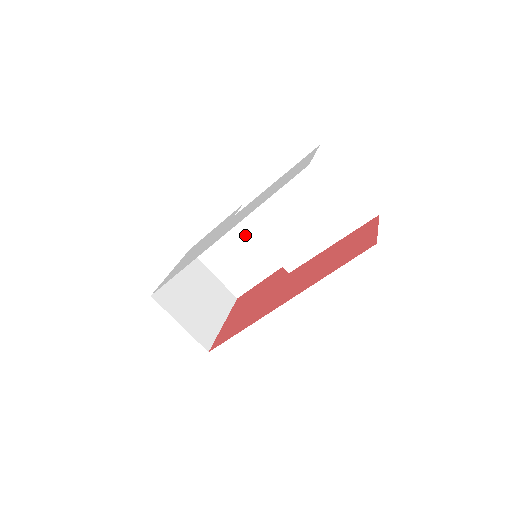
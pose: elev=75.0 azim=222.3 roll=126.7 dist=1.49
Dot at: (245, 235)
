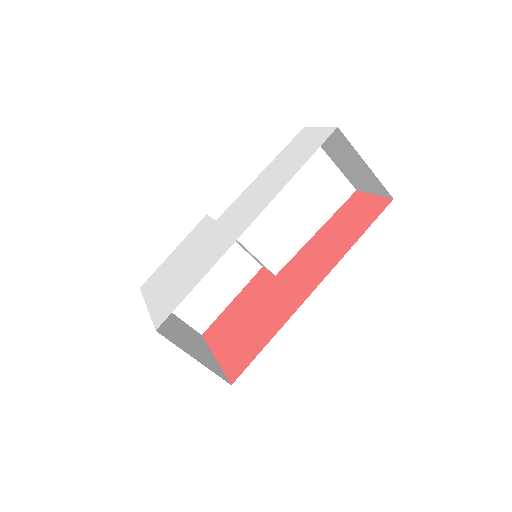
Dot at: occluded
